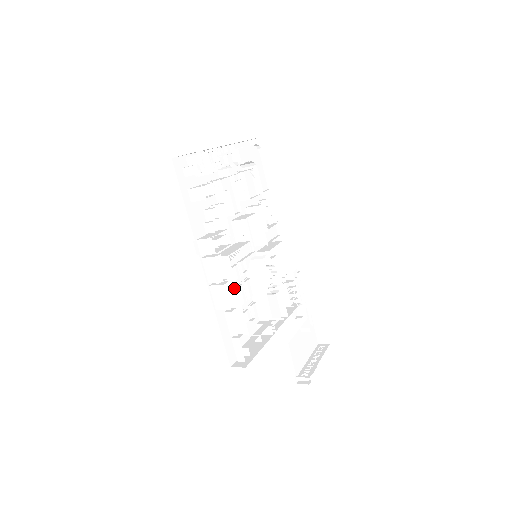
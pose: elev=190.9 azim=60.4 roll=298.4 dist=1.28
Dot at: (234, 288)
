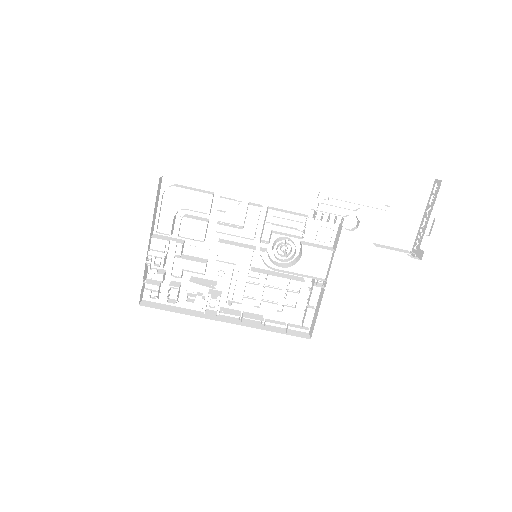
Dot at: occluded
